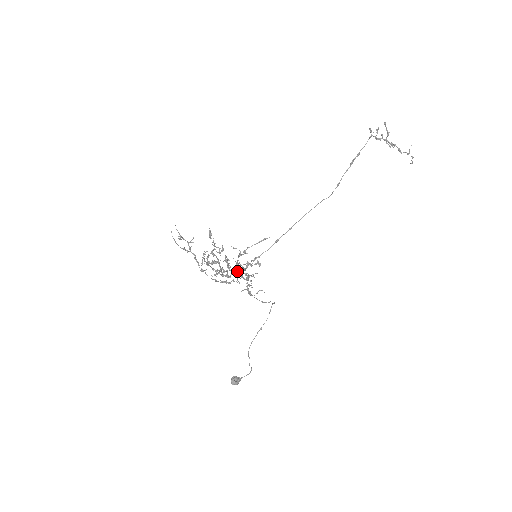
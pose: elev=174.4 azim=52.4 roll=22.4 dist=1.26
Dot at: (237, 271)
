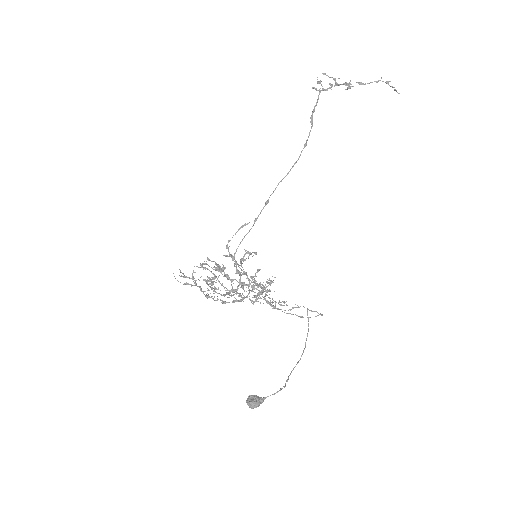
Dot at: (244, 282)
